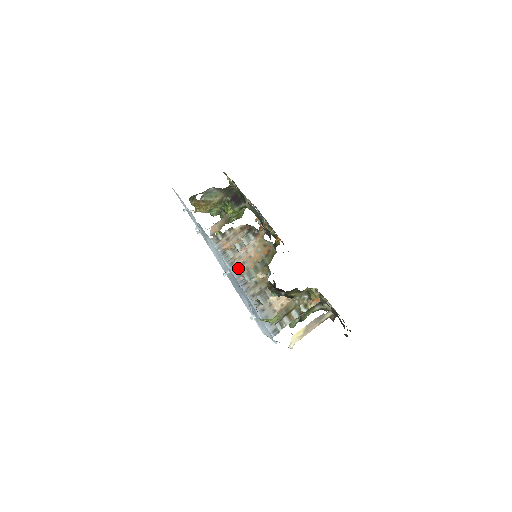
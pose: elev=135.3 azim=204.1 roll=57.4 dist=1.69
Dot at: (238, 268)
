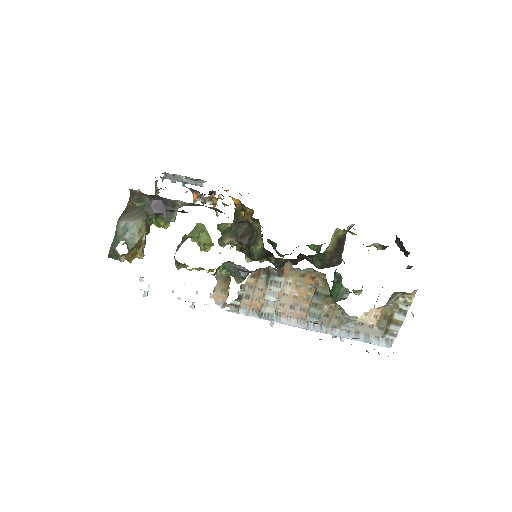
Dot at: (291, 316)
